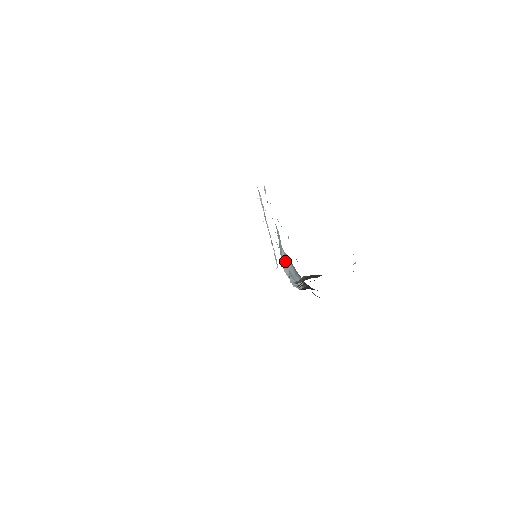
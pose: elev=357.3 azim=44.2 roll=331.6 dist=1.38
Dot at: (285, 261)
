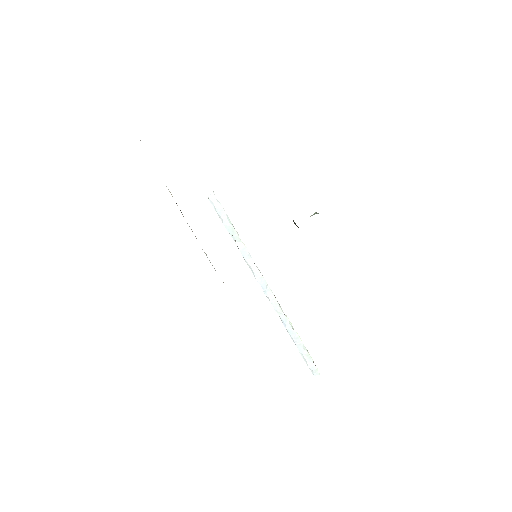
Dot at: occluded
